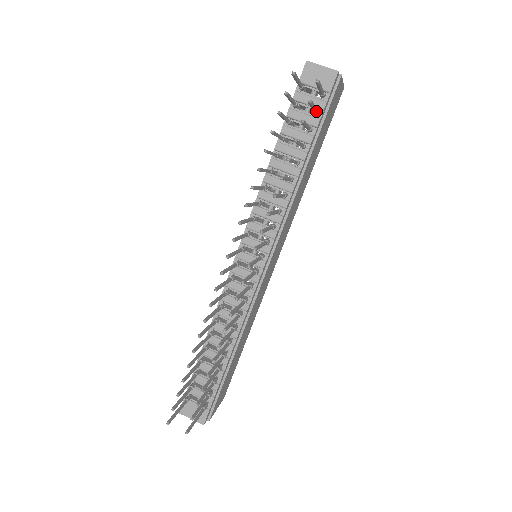
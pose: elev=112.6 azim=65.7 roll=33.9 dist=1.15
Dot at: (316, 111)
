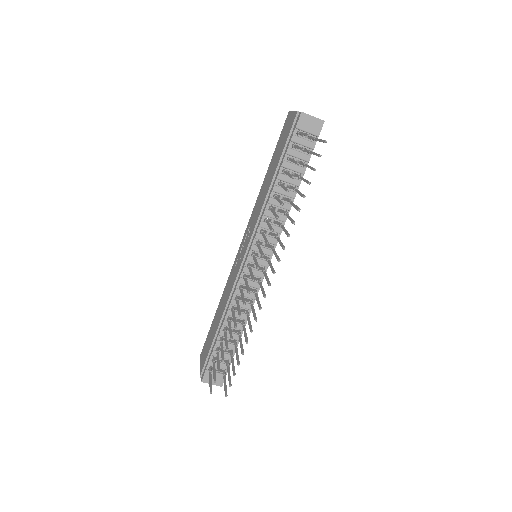
Dot at: occluded
